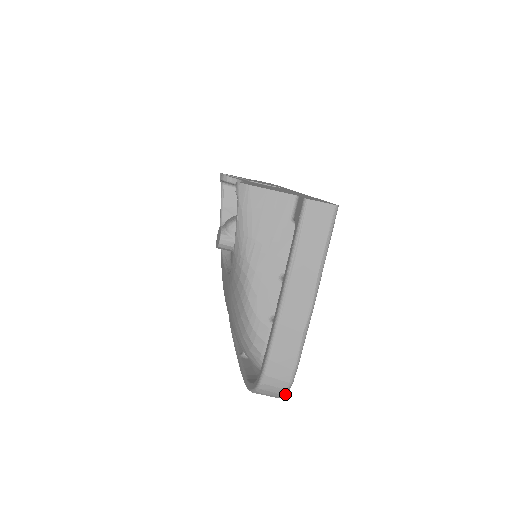
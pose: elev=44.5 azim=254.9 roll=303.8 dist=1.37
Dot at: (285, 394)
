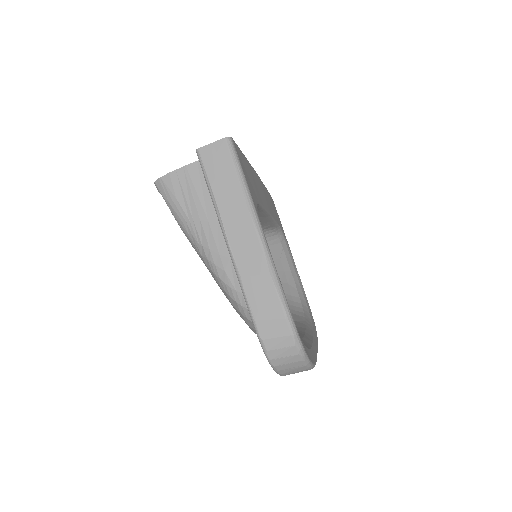
Dot at: (301, 353)
